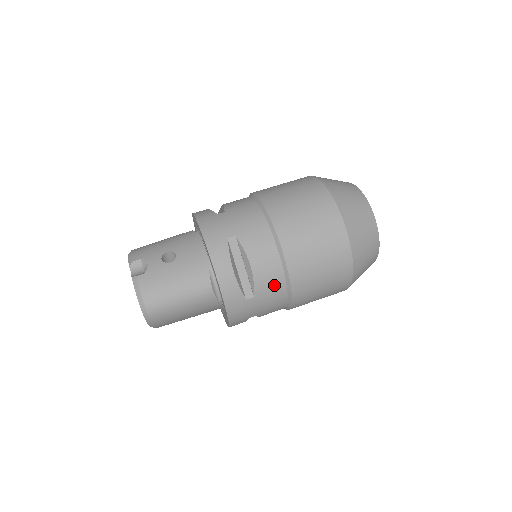
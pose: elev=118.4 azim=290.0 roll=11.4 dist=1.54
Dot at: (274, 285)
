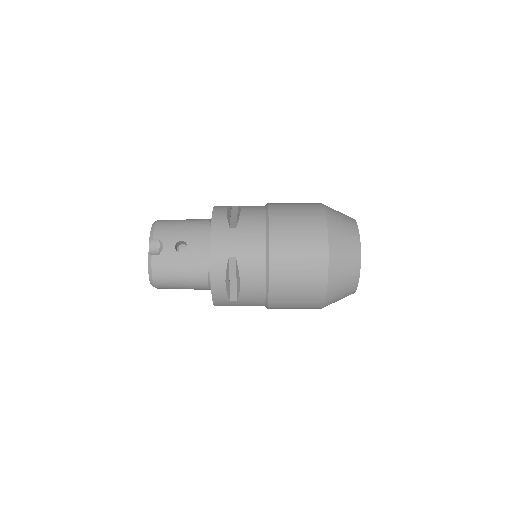
Dot at: (255, 299)
